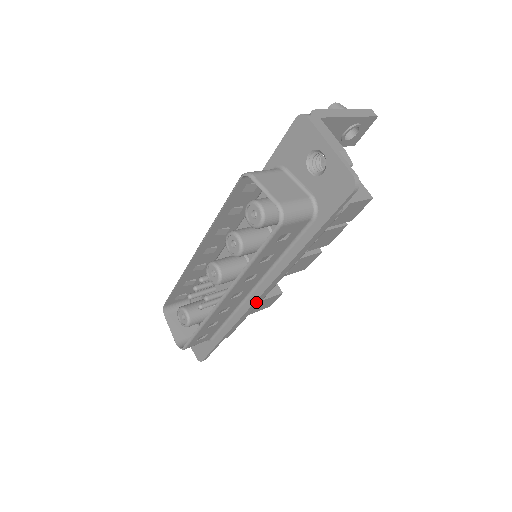
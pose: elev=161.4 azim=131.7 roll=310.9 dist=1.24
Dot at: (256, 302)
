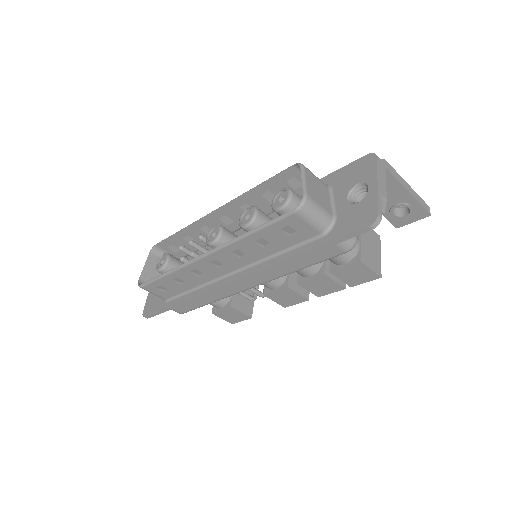
Dot at: (227, 286)
